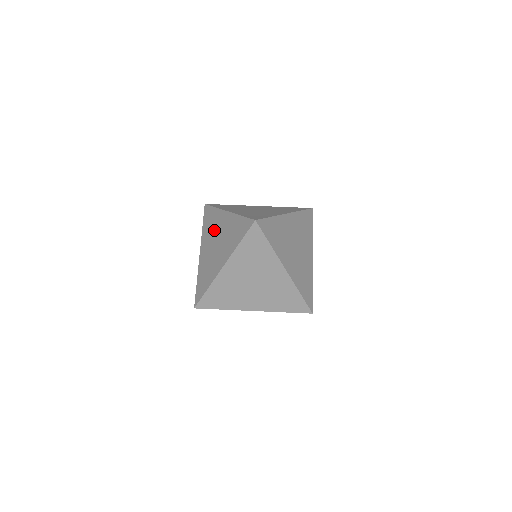
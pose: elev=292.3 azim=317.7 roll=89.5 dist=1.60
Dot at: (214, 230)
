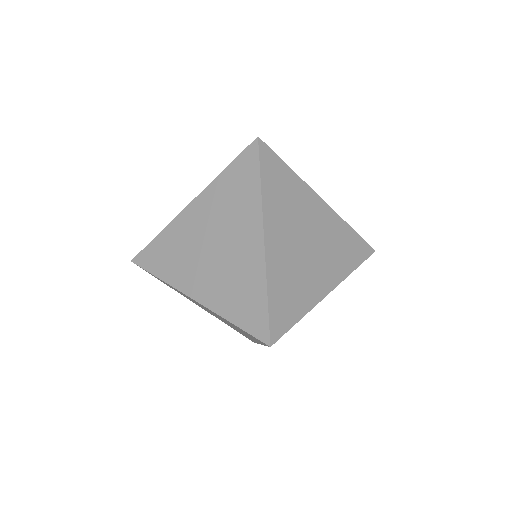
Dot at: (189, 245)
